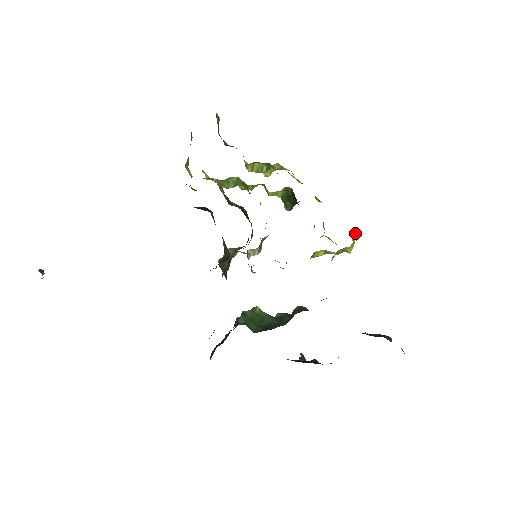
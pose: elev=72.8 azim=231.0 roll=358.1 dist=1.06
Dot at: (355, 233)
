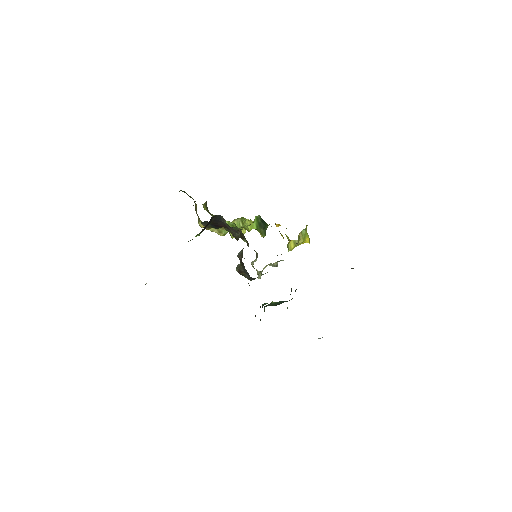
Dot at: occluded
